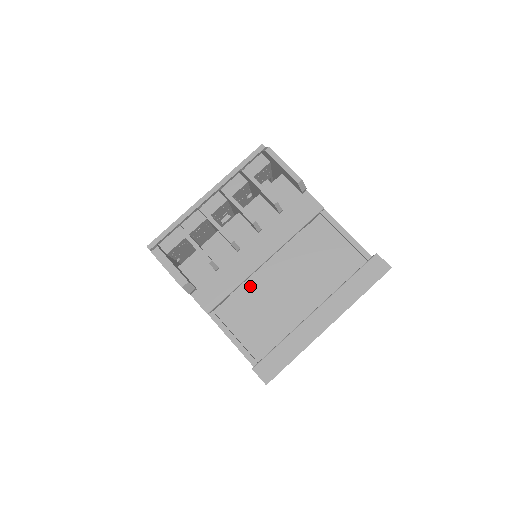
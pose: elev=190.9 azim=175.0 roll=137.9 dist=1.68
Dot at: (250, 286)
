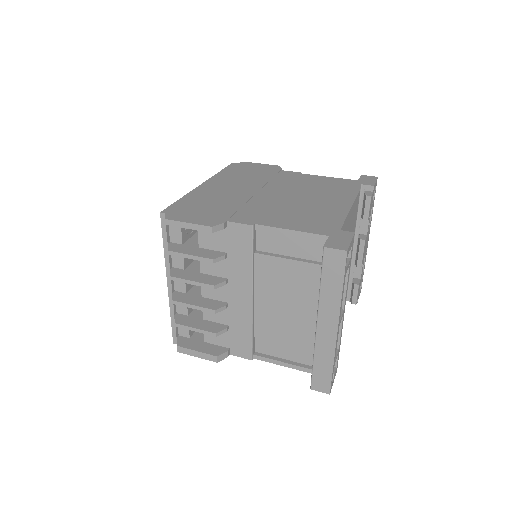
Dot at: (260, 323)
